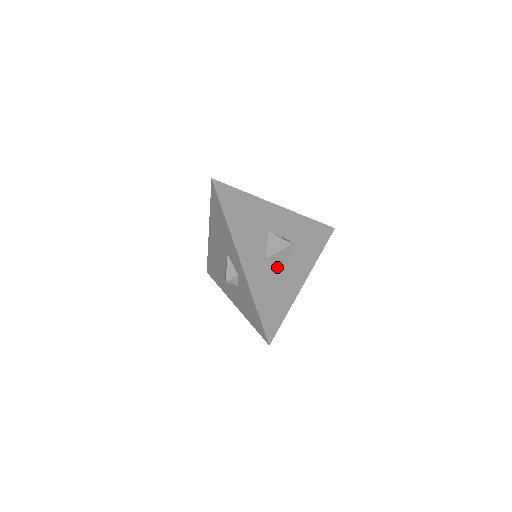
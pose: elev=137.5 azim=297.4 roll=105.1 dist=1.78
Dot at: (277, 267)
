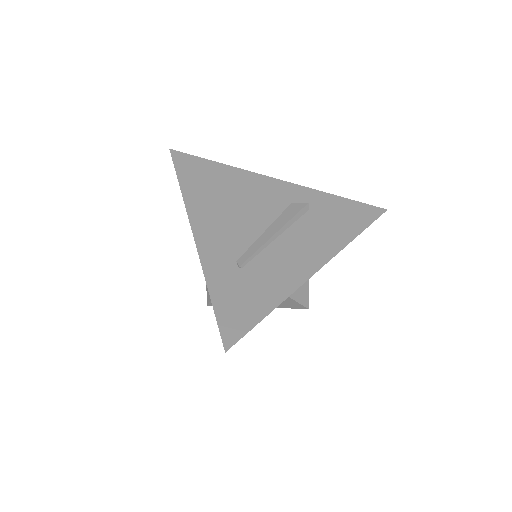
Dot at: occluded
